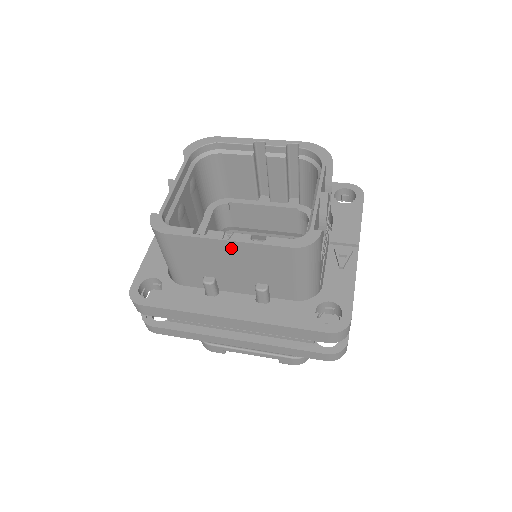
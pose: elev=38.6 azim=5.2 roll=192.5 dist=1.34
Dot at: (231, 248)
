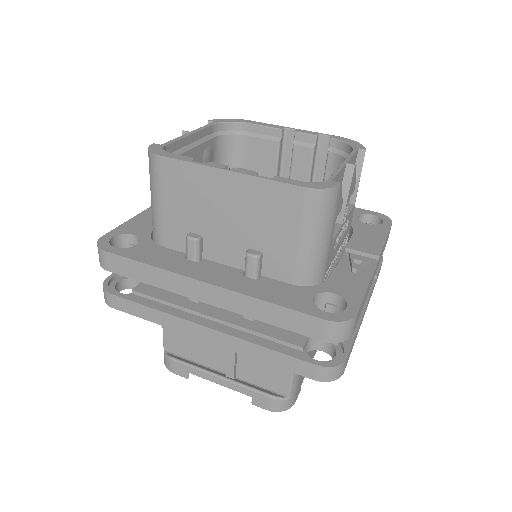
Dot at: (230, 184)
